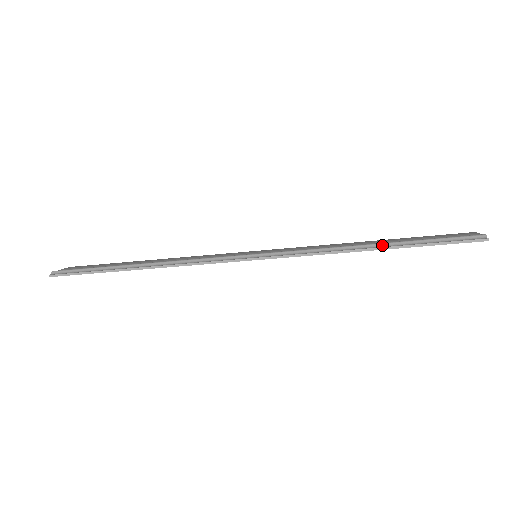
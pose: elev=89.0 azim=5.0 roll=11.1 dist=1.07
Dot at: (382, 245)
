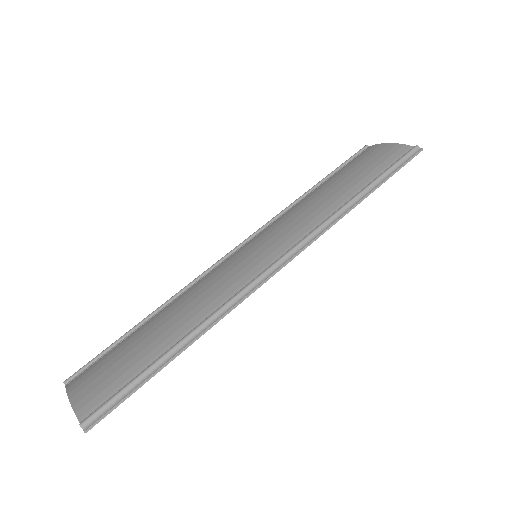
Dot at: (366, 191)
